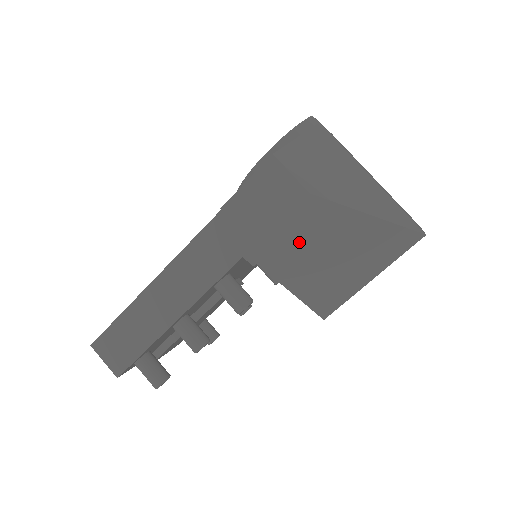
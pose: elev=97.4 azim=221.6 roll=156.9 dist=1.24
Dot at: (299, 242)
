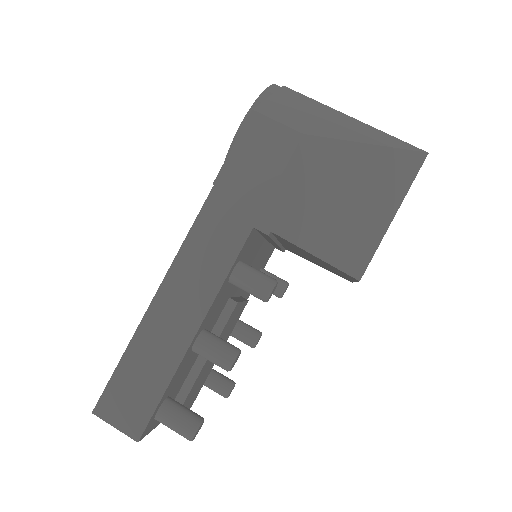
Dot at: (308, 193)
